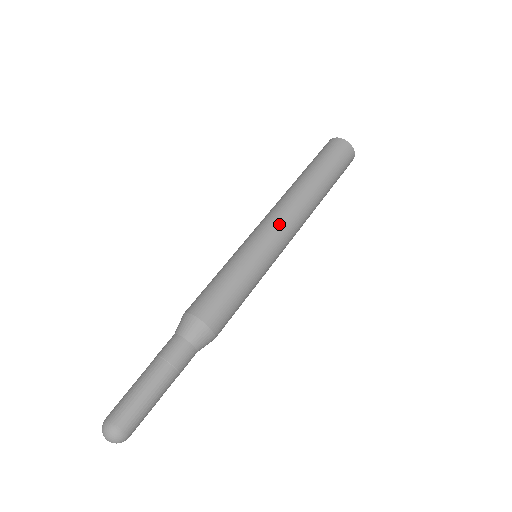
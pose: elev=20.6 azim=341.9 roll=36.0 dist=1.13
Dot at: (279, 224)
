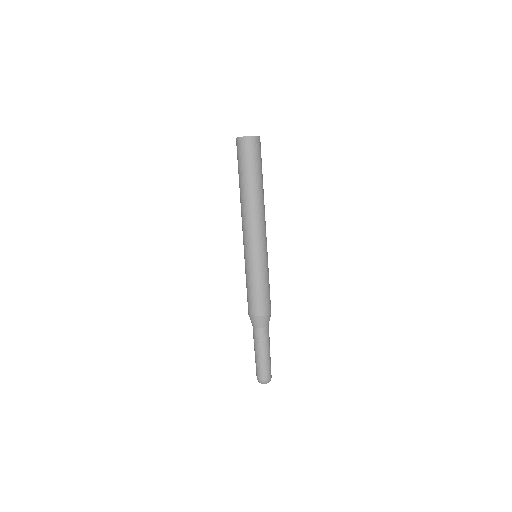
Dot at: (252, 235)
